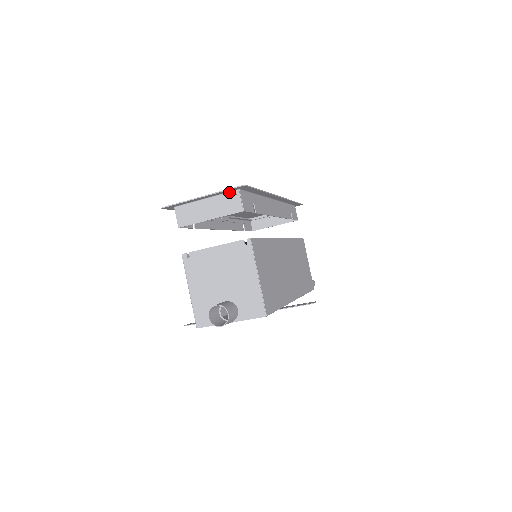
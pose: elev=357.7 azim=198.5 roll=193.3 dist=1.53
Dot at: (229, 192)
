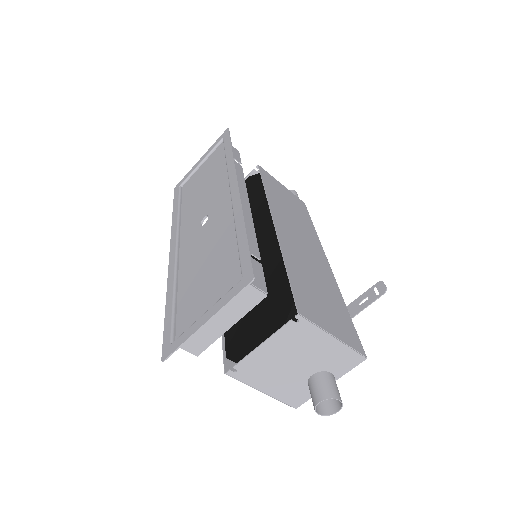
Dot at: (232, 290)
